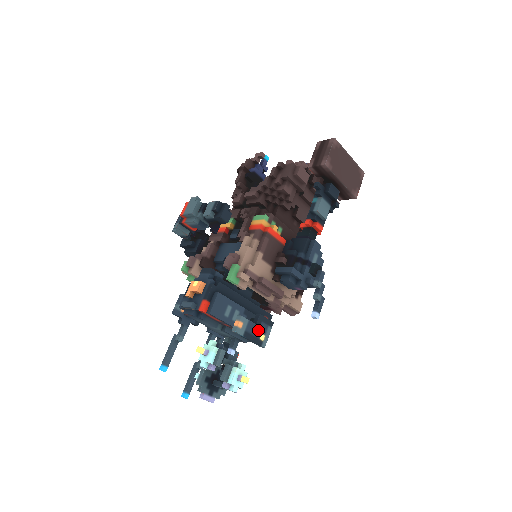
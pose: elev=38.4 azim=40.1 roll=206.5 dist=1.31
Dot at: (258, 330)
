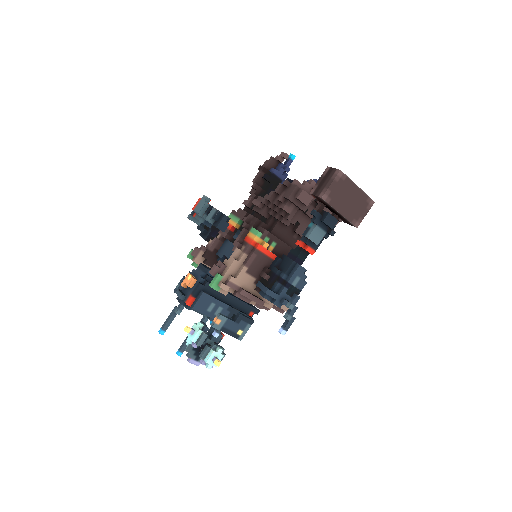
Dot at: (236, 326)
